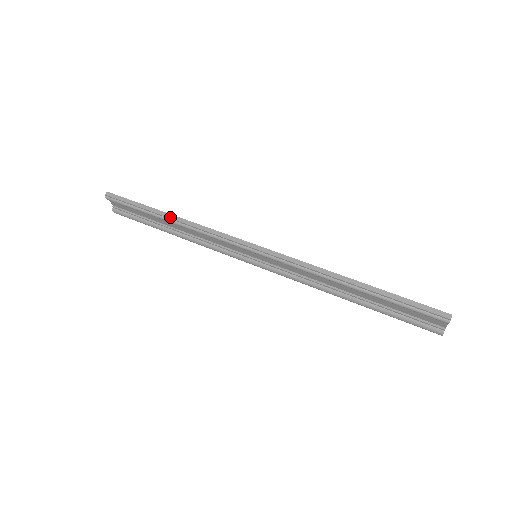
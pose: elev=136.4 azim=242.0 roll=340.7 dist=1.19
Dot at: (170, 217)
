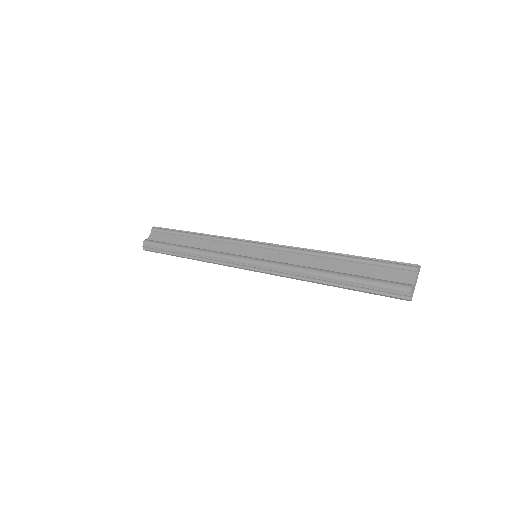
Dot at: (201, 233)
